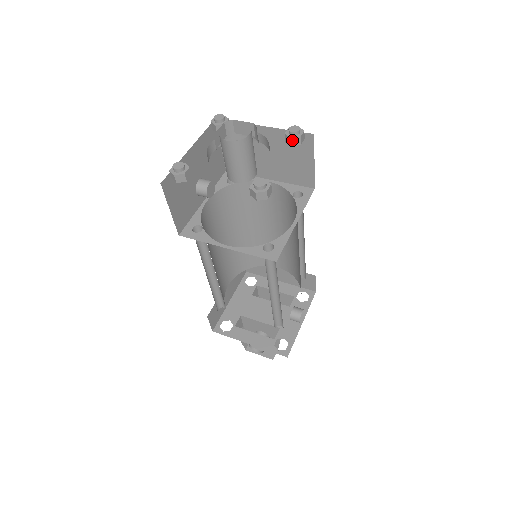
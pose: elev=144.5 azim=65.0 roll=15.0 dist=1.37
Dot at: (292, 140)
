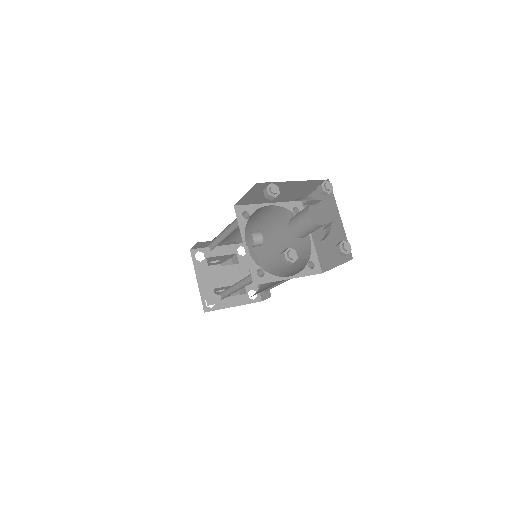
Dot at: (328, 194)
